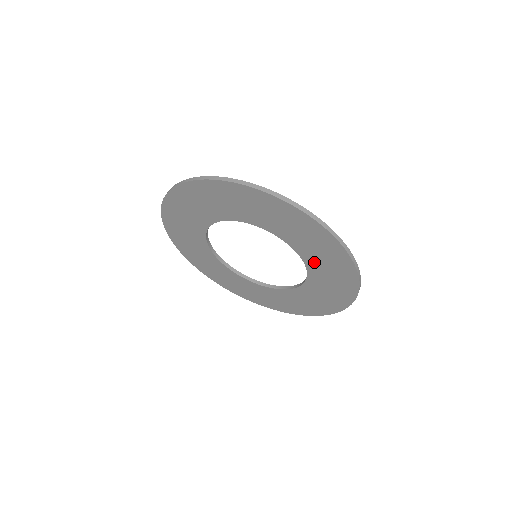
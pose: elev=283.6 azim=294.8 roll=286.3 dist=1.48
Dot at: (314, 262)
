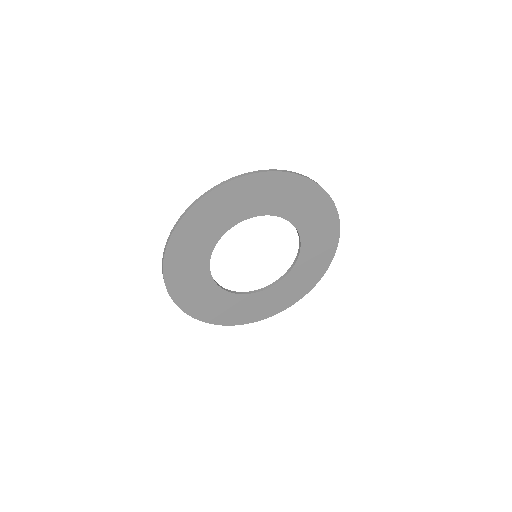
Dot at: (301, 218)
